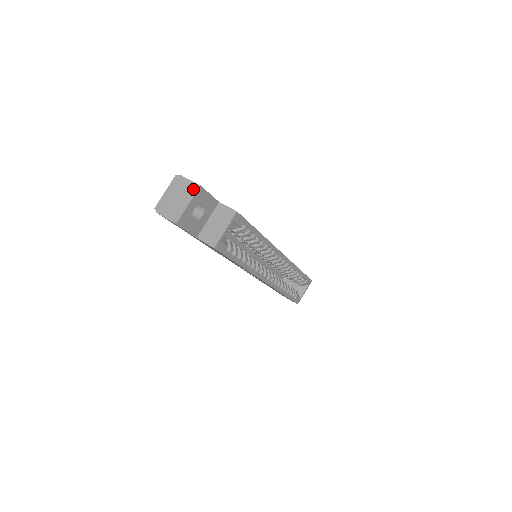
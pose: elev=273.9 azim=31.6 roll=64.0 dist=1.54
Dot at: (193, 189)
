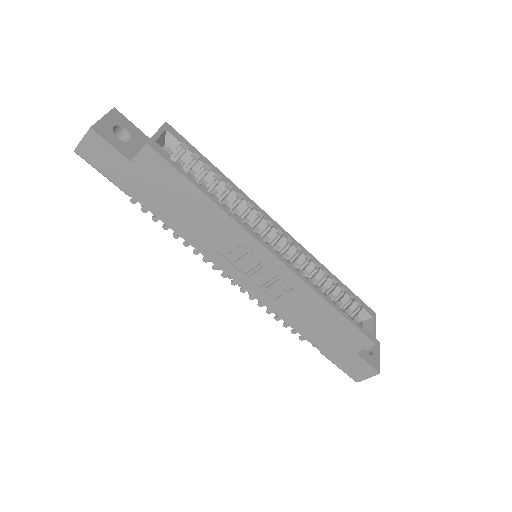
Dot at: occluded
